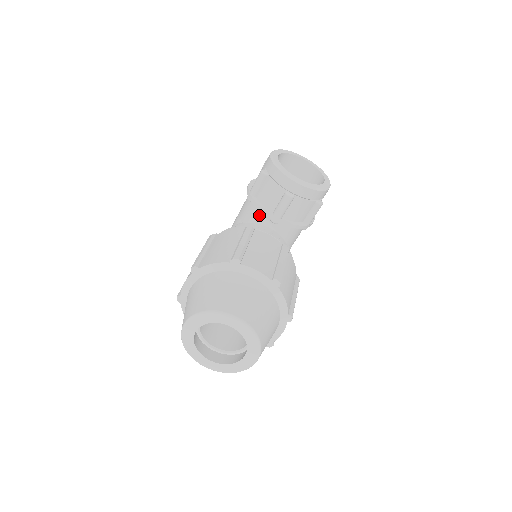
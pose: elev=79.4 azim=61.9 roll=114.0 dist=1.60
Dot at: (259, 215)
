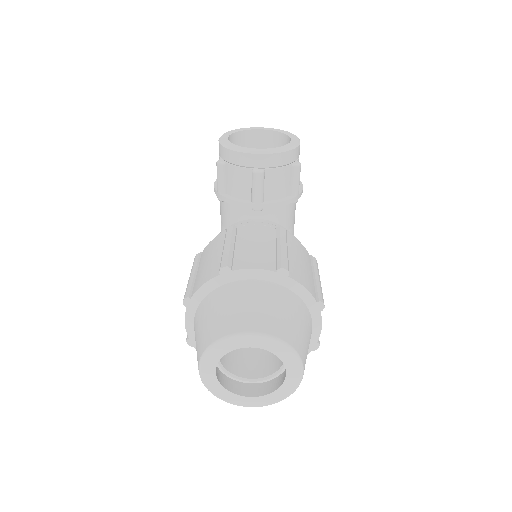
Dot at: (239, 211)
